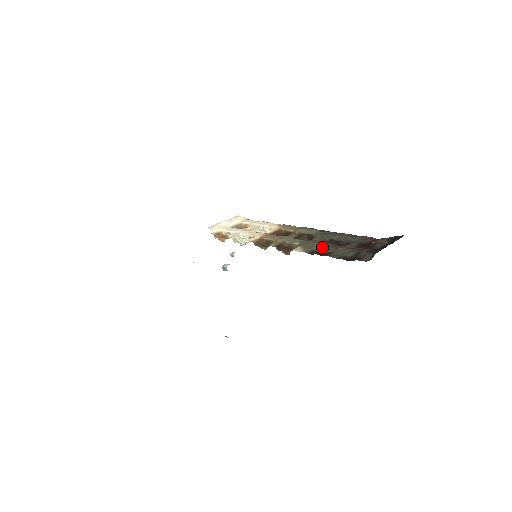
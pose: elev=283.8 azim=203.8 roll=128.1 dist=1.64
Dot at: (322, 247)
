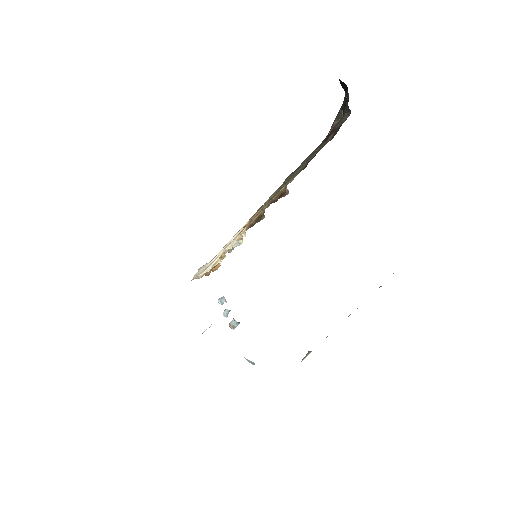
Dot at: (304, 165)
